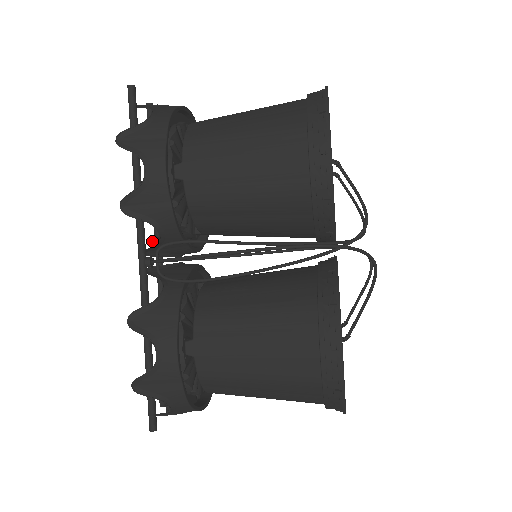
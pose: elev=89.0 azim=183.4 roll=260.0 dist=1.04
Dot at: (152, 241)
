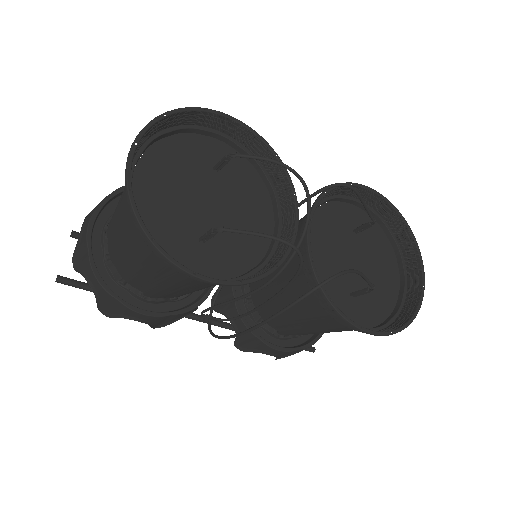
Dot at: occluded
